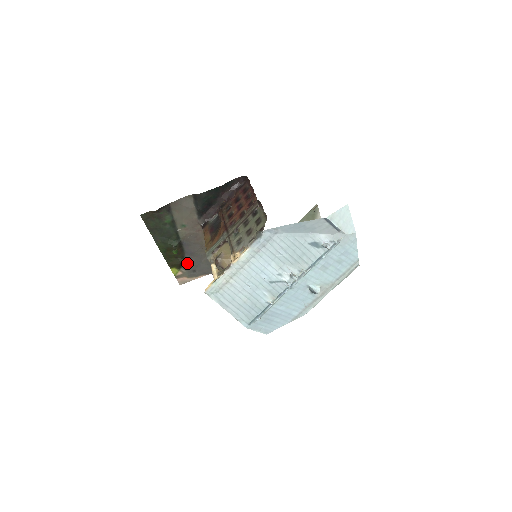
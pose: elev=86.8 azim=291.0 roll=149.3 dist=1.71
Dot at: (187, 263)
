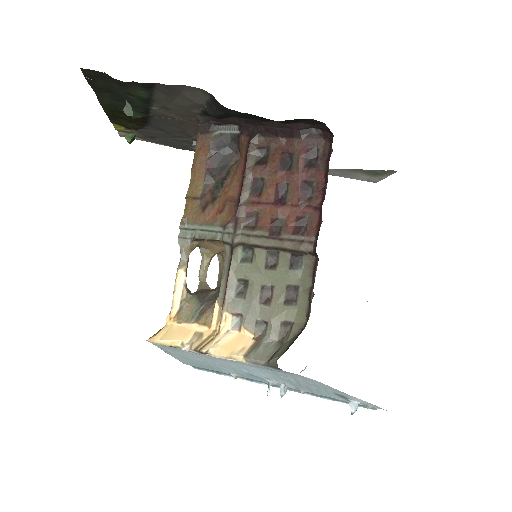
Dot at: (145, 130)
